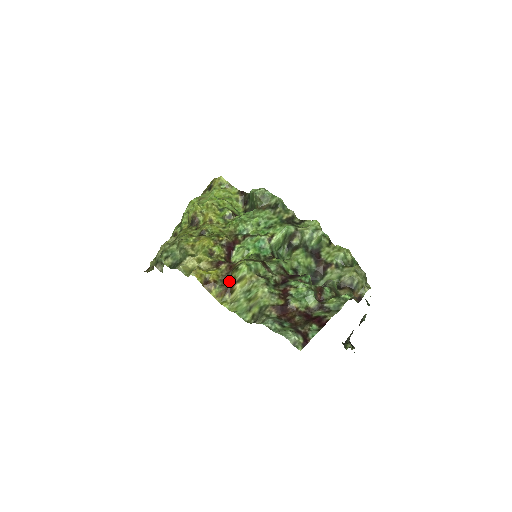
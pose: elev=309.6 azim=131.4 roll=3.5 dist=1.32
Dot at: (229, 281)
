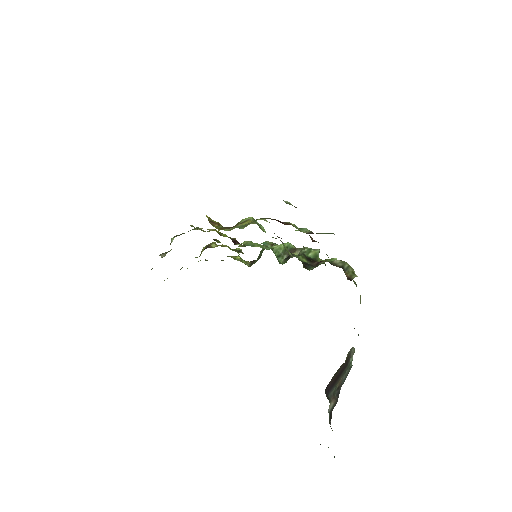
Dot at: occluded
